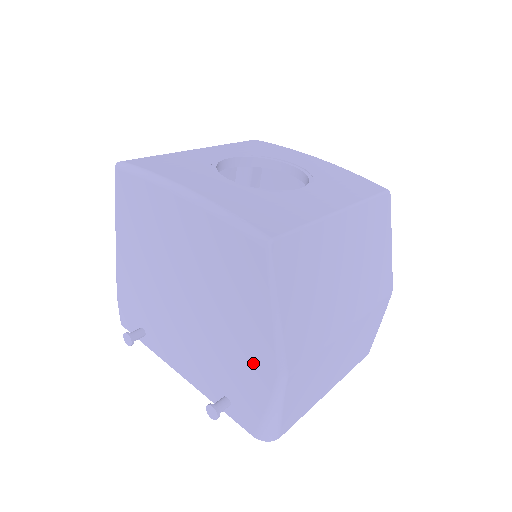
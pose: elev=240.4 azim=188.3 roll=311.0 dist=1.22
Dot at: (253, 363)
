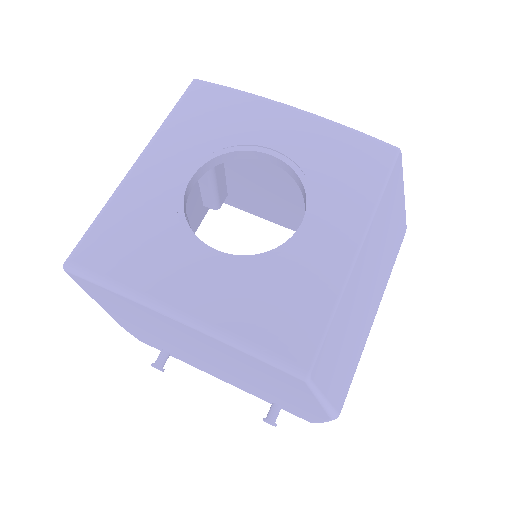
Dot at: (302, 407)
